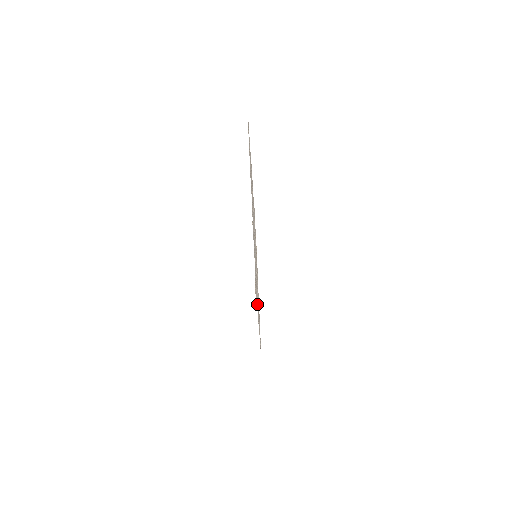
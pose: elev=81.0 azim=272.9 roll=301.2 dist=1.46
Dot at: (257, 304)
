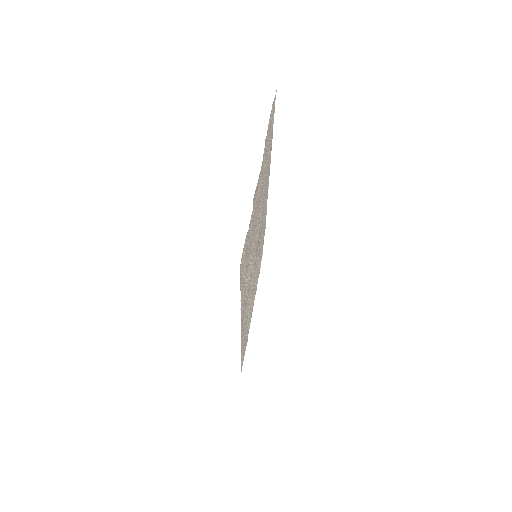
Dot at: (243, 295)
